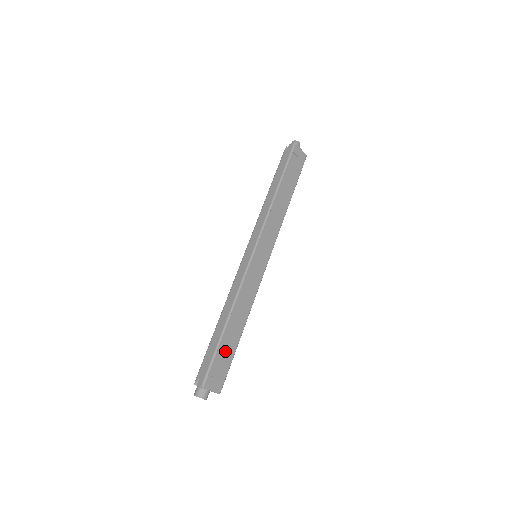
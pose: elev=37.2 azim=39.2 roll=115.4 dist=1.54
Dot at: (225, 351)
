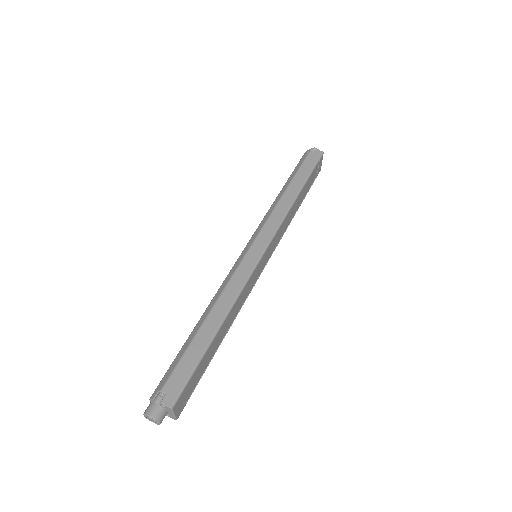
Dot at: (203, 364)
